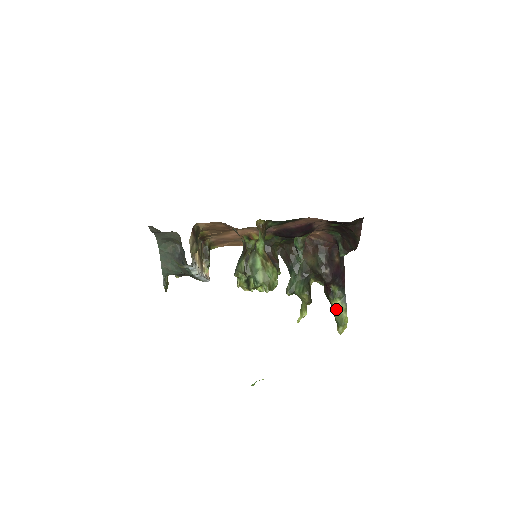
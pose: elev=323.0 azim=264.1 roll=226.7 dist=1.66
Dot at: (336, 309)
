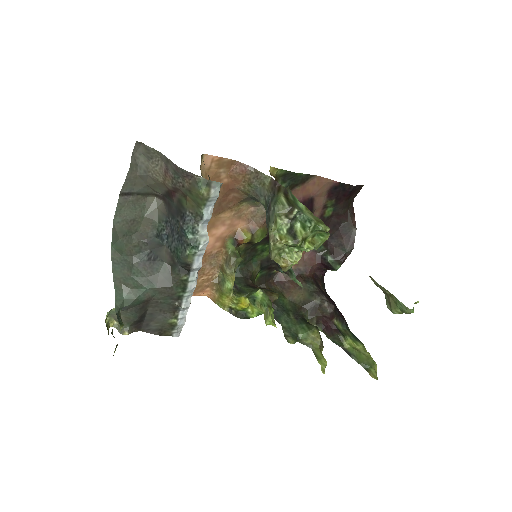
Dot at: (353, 350)
